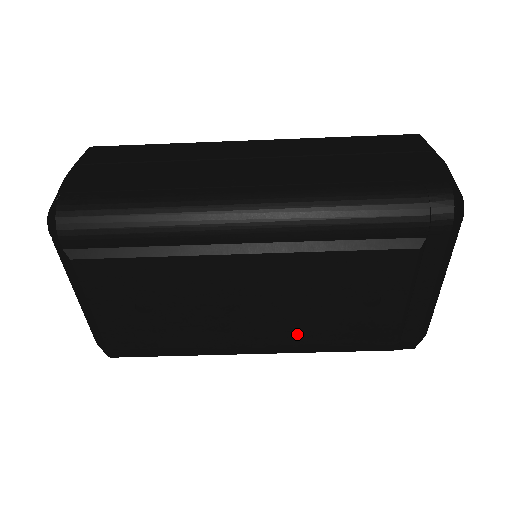
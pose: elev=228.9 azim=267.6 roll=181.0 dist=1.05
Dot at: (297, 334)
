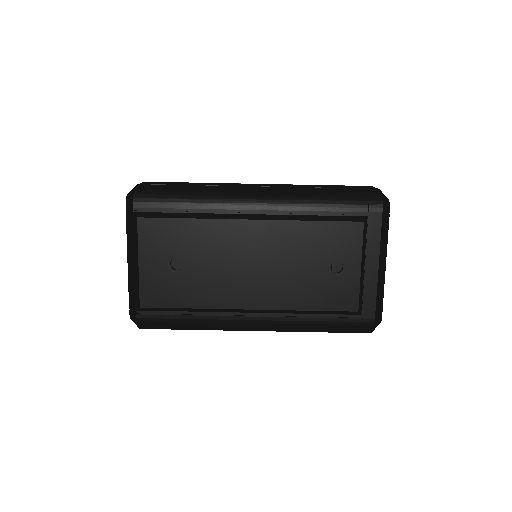
Dot at: (284, 299)
